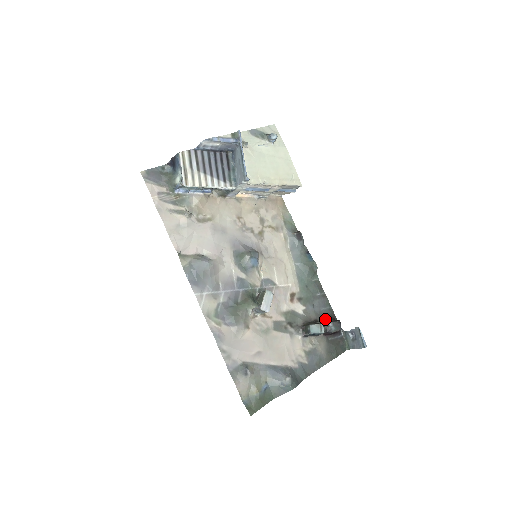
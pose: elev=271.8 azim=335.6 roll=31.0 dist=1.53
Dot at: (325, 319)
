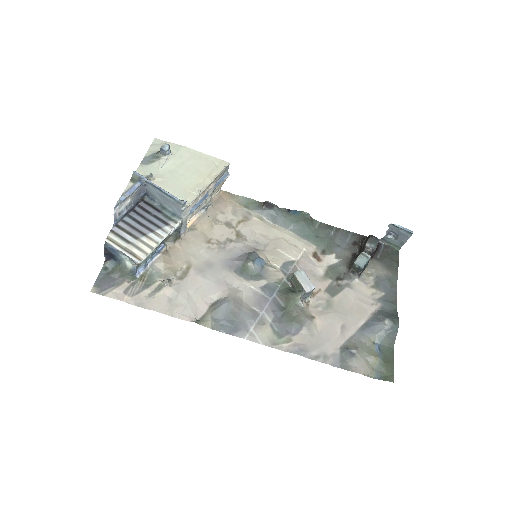
Dot at: (358, 246)
